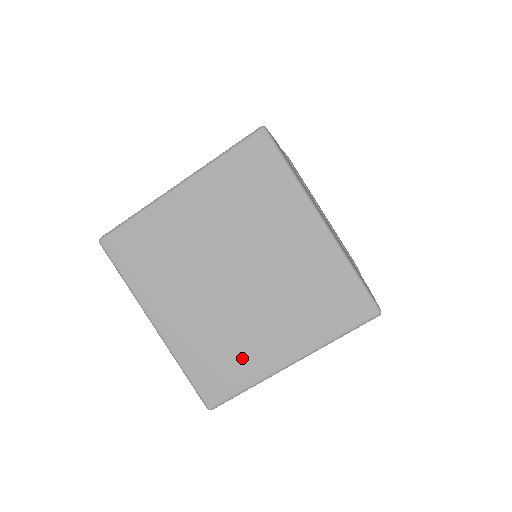
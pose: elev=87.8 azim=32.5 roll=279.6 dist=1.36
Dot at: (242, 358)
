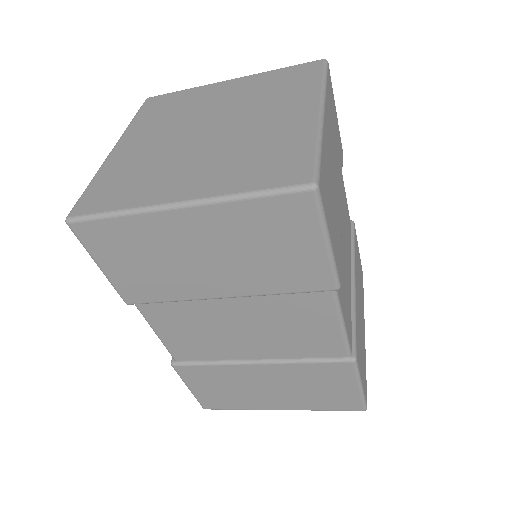
Dot at: (144, 185)
